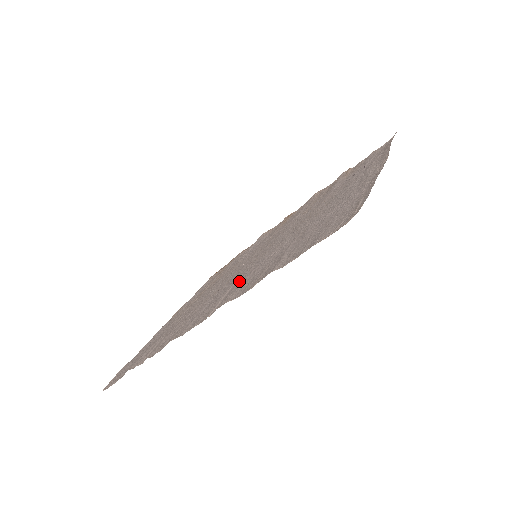
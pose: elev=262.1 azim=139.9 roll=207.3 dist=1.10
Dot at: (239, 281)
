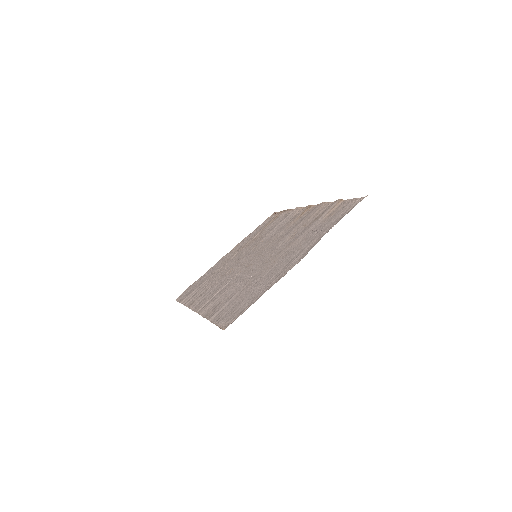
Dot at: (222, 291)
